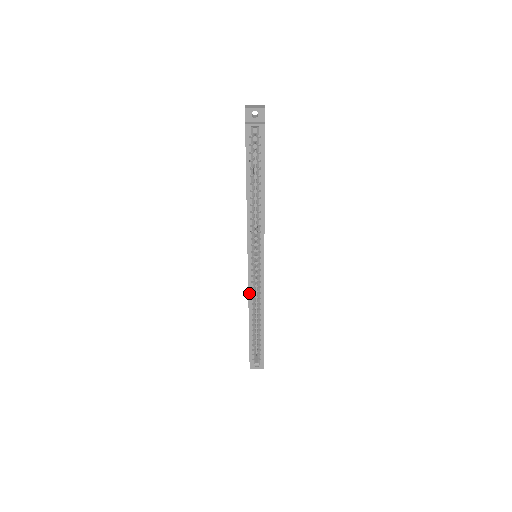
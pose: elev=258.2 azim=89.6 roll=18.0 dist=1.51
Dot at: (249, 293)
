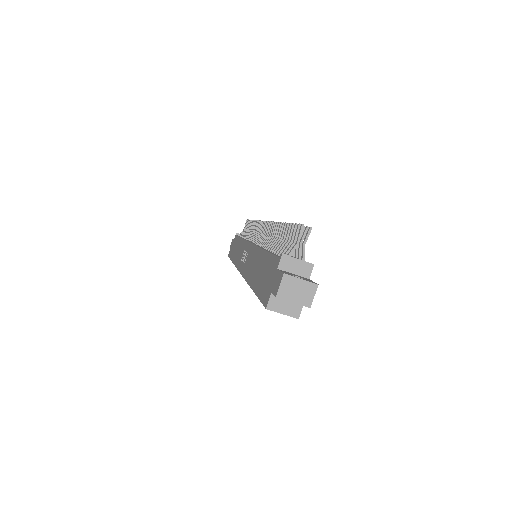
Dot at: occluded
